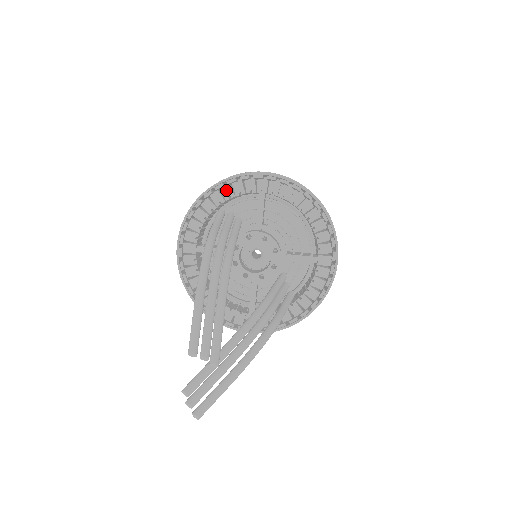
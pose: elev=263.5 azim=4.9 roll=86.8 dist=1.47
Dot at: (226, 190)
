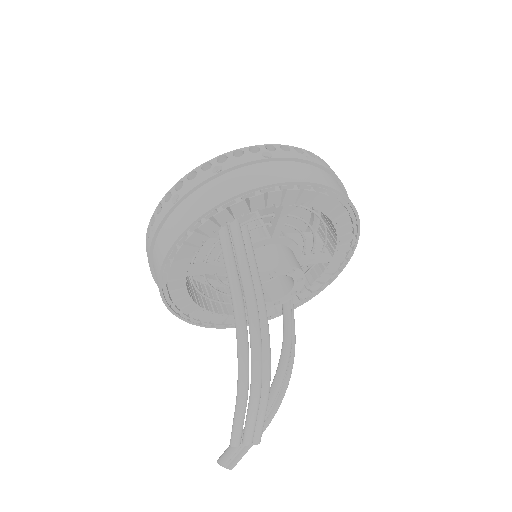
Dot at: (239, 207)
